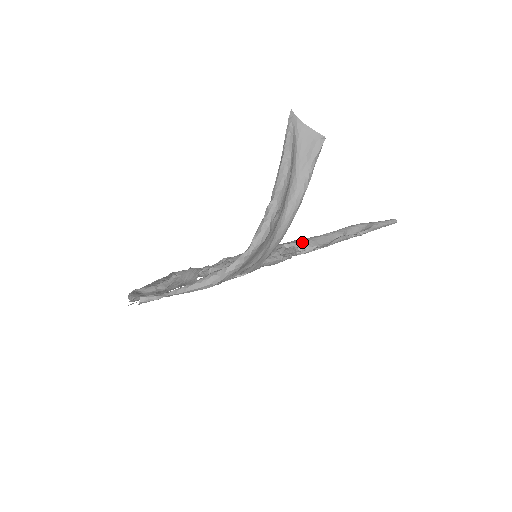
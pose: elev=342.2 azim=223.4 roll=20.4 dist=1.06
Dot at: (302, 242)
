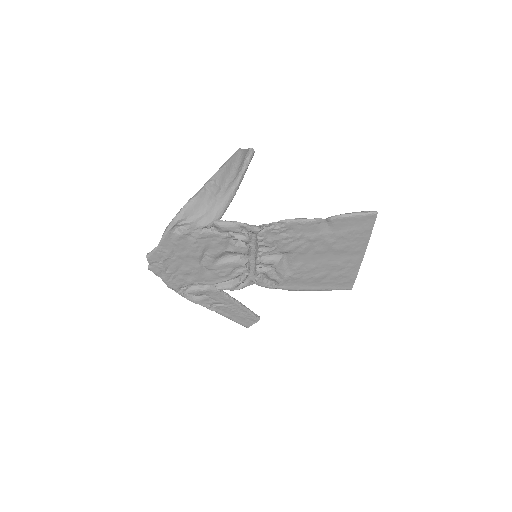
Dot at: occluded
